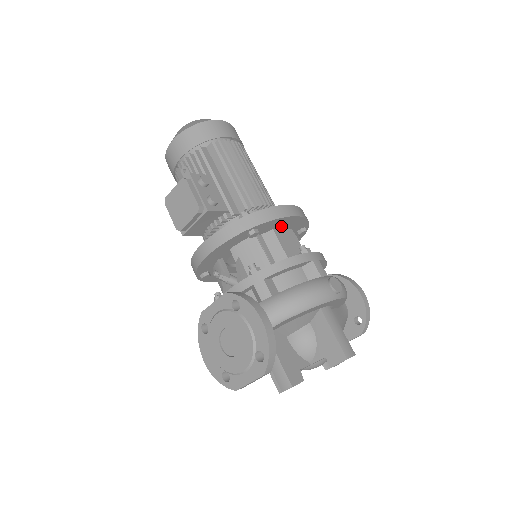
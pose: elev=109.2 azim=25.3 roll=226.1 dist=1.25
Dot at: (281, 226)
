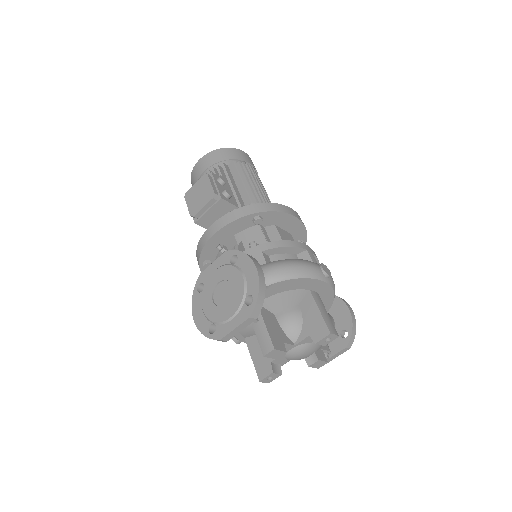
Dot at: (282, 226)
